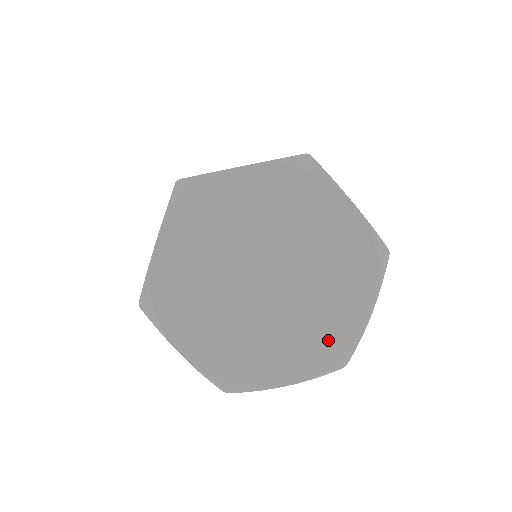
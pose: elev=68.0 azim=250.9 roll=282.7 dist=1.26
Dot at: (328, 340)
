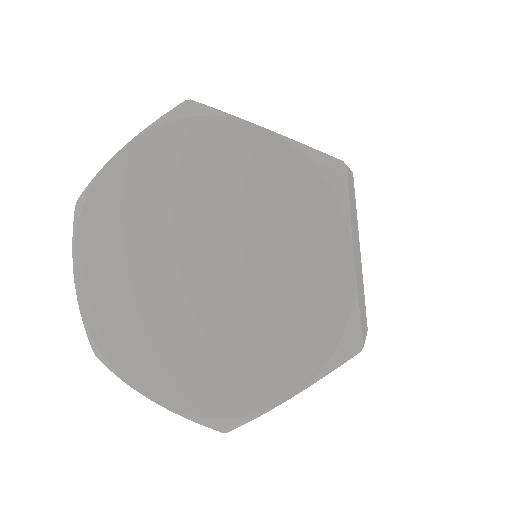
Dot at: (220, 387)
